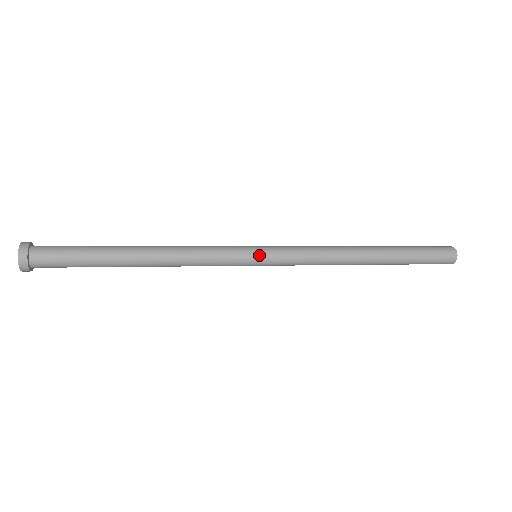
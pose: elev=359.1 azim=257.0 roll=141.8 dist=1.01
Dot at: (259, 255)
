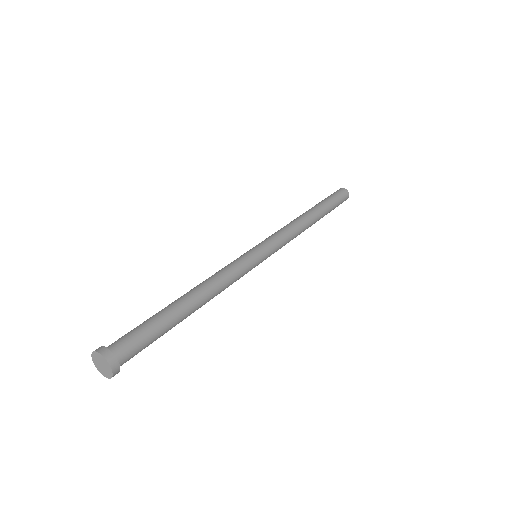
Dot at: (260, 251)
